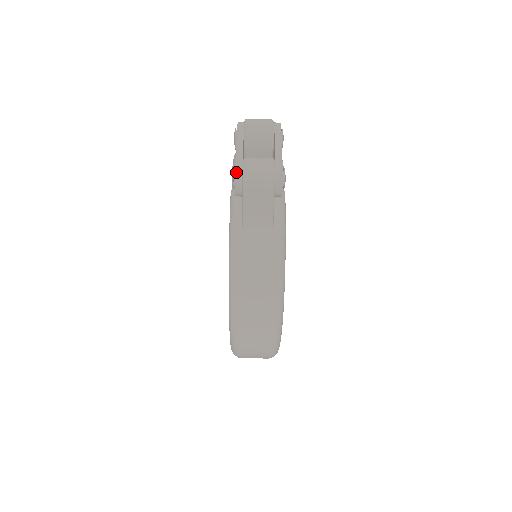
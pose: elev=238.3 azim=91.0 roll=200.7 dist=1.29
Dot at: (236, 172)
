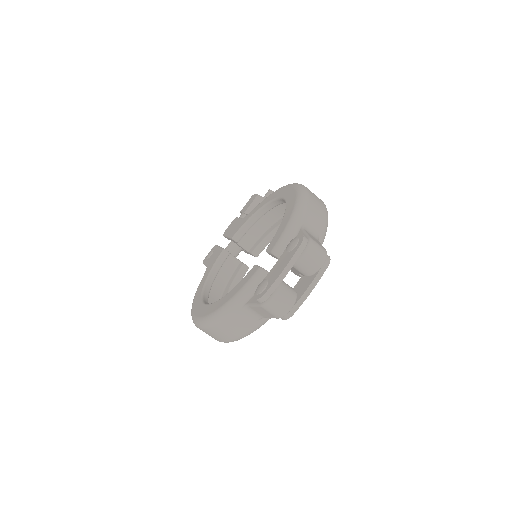
Dot at: (263, 296)
